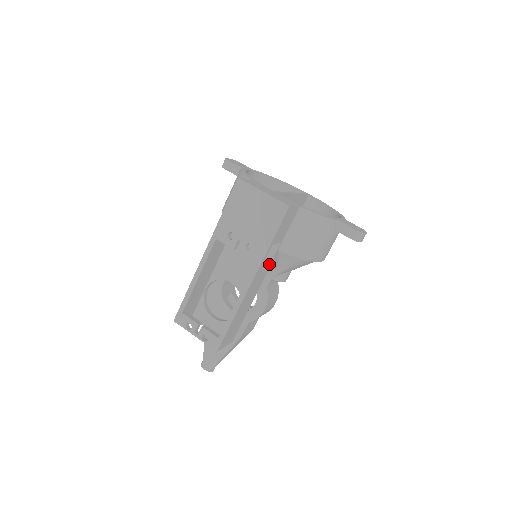
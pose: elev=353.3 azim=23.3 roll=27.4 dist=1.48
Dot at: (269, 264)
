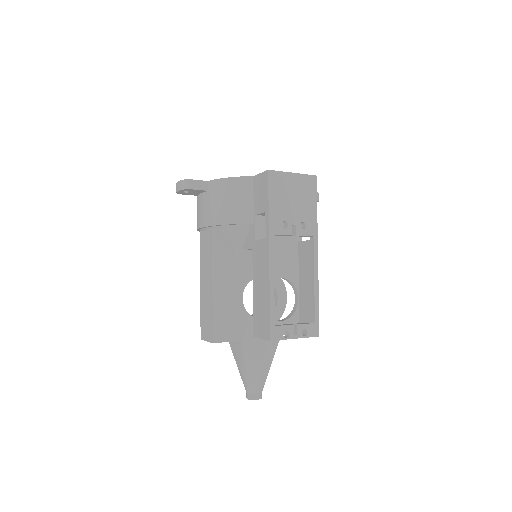
Dot at: occluded
